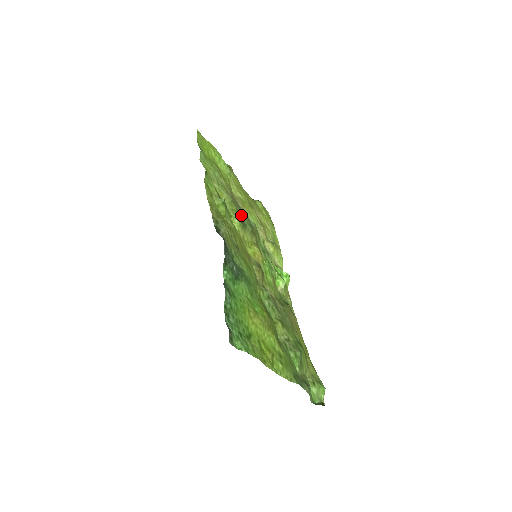
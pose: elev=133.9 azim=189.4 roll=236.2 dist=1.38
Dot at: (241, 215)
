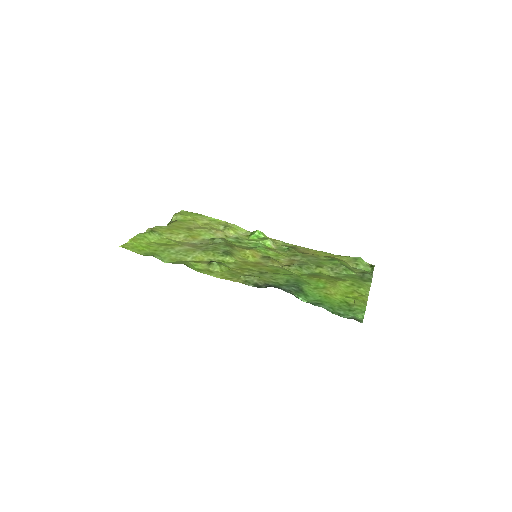
Dot at: (217, 250)
